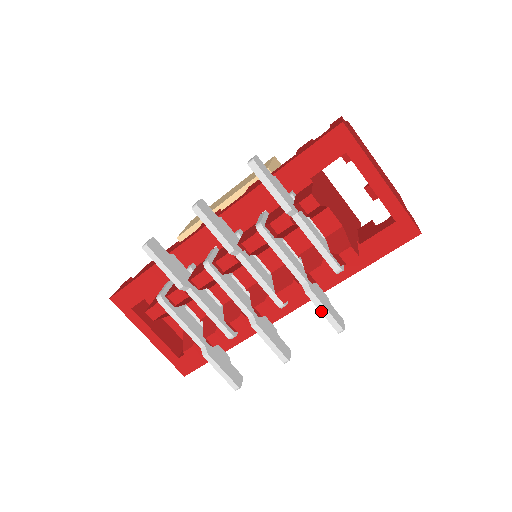
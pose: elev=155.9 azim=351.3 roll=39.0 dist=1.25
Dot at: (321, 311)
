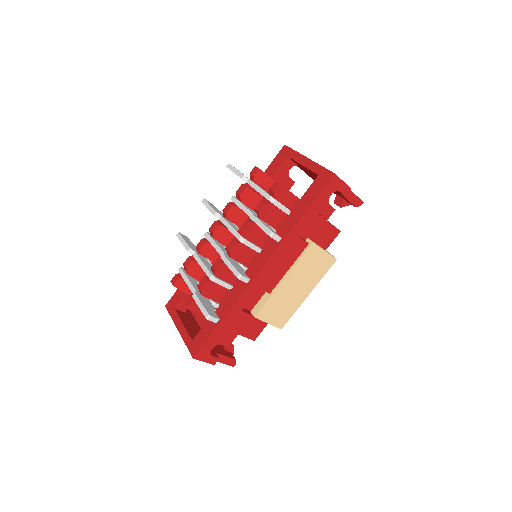
Dot at: (259, 225)
